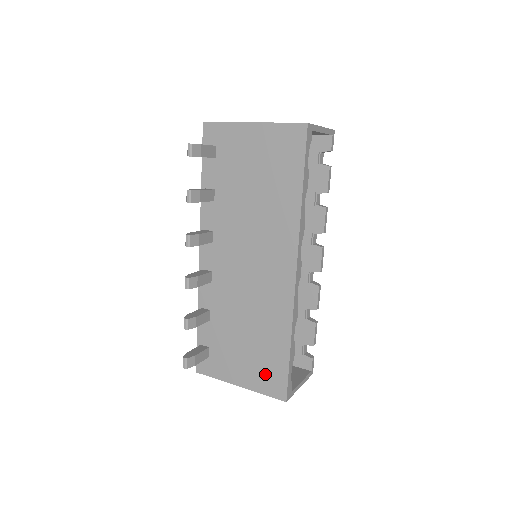
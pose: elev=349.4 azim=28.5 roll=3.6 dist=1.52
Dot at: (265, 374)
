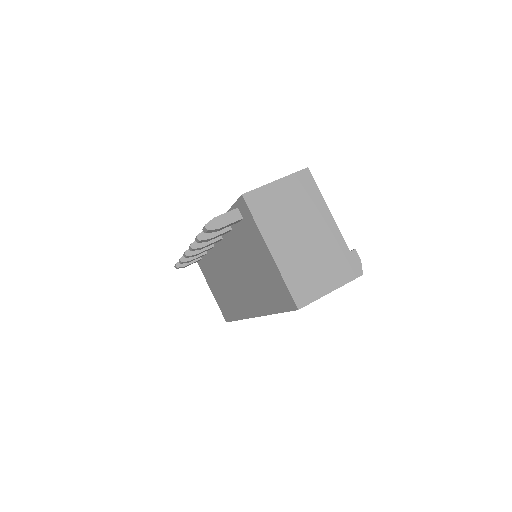
Dot at: (222, 305)
